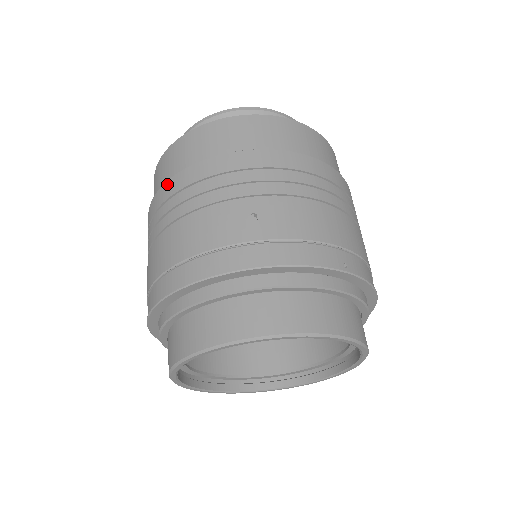
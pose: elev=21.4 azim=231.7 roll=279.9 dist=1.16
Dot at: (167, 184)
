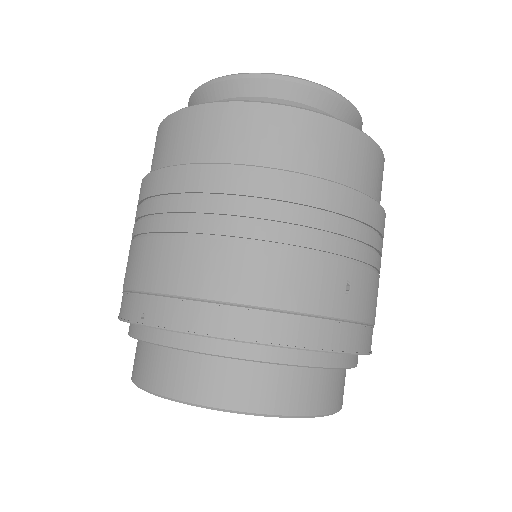
Dot at: (251, 171)
